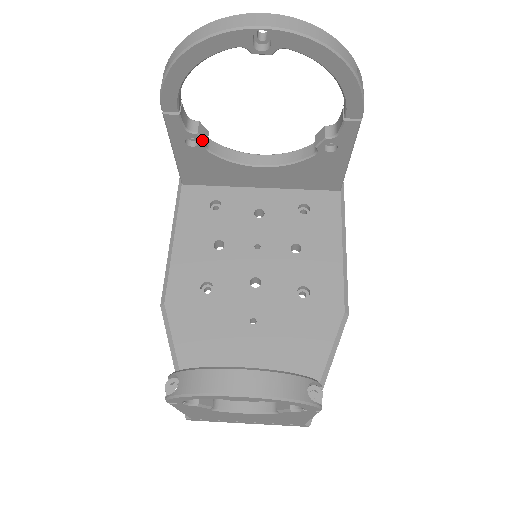
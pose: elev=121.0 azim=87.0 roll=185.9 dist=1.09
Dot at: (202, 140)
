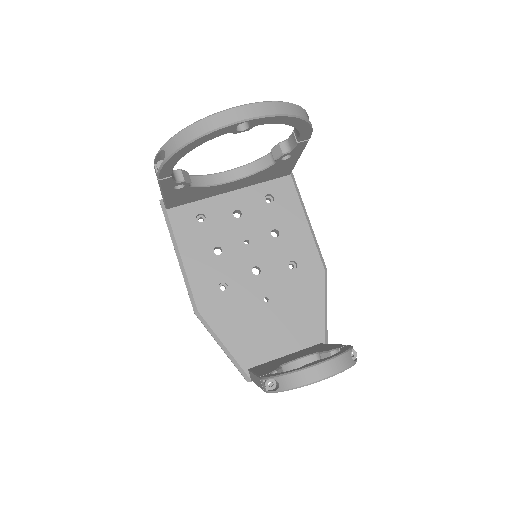
Dot at: (188, 183)
